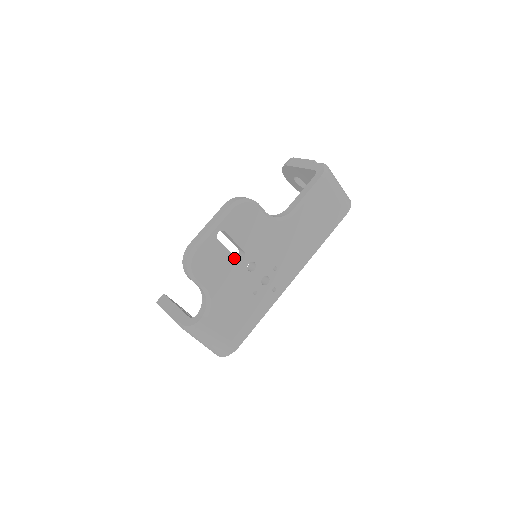
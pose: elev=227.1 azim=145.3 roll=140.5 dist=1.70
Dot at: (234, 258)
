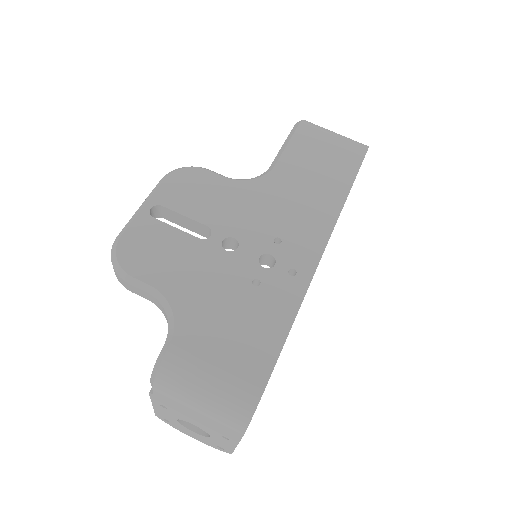
Dot at: (192, 237)
